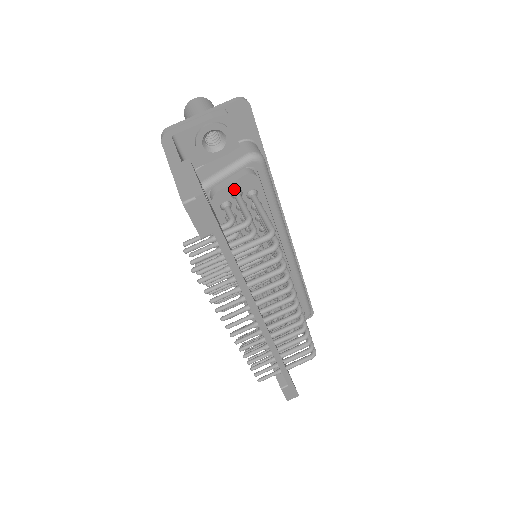
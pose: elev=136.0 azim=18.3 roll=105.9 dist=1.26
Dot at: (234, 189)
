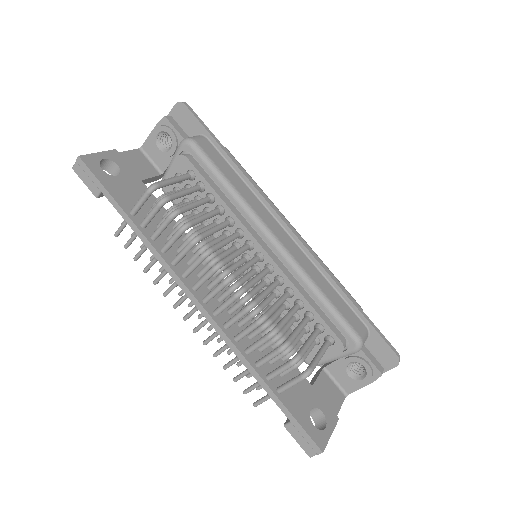
Dot at: (175, 174)
